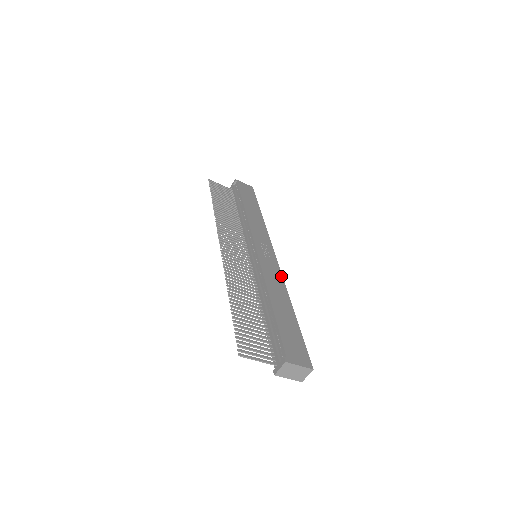
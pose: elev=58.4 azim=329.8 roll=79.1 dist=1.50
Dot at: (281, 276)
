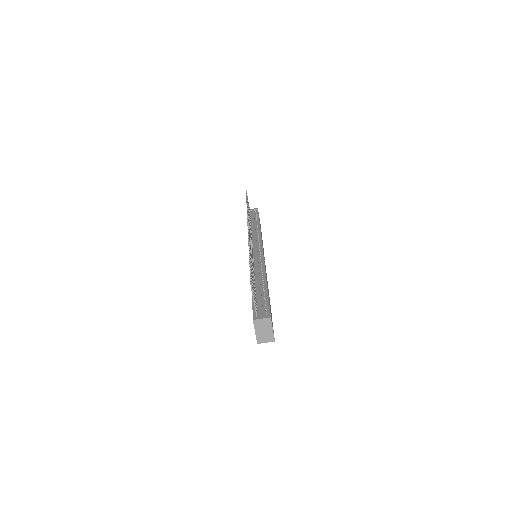
Dot at: (267, 281)
